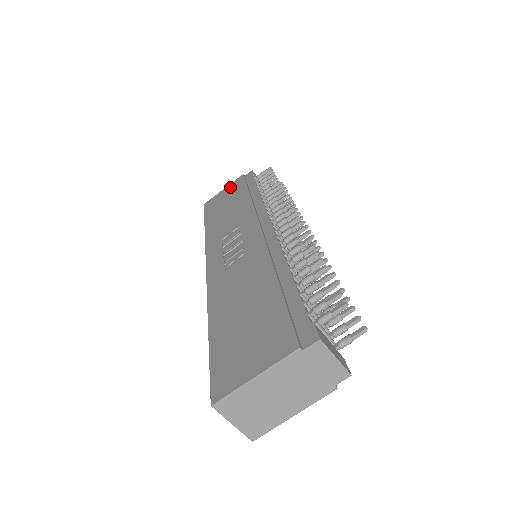
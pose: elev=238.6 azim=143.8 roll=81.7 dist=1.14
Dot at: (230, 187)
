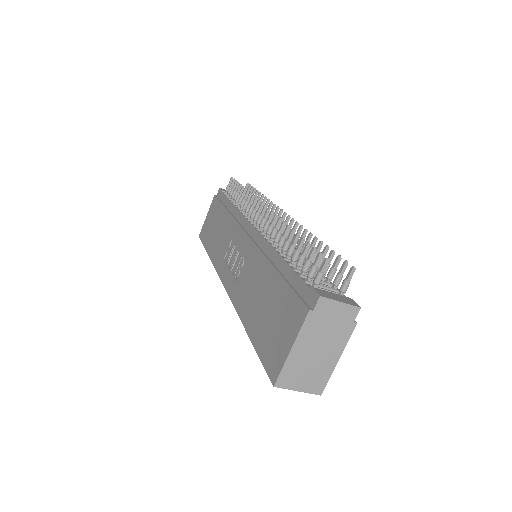
Dot at: (210, 211)
